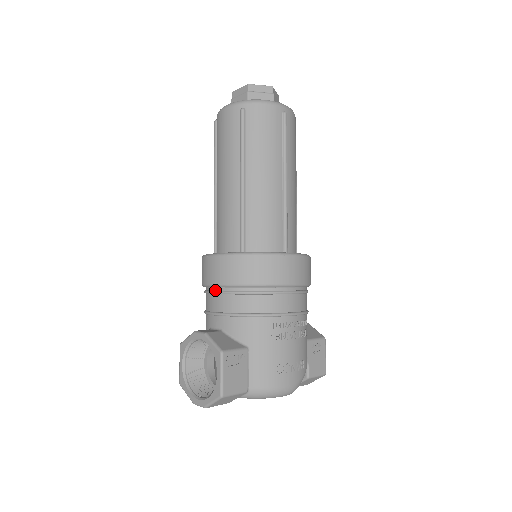
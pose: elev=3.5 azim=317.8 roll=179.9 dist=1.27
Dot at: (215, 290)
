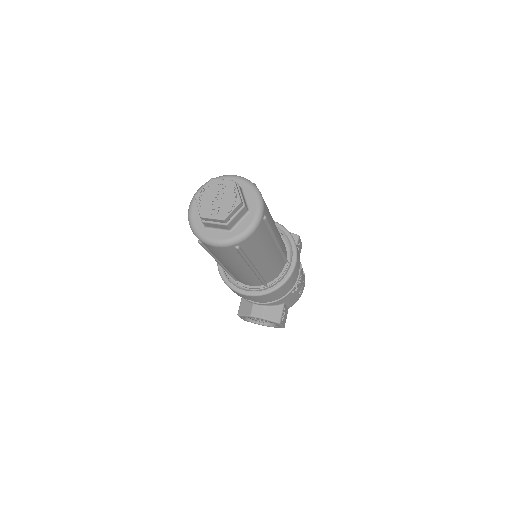
Dot at: occluded
